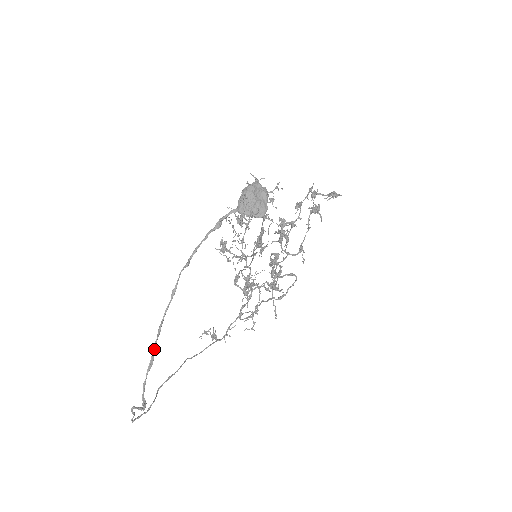
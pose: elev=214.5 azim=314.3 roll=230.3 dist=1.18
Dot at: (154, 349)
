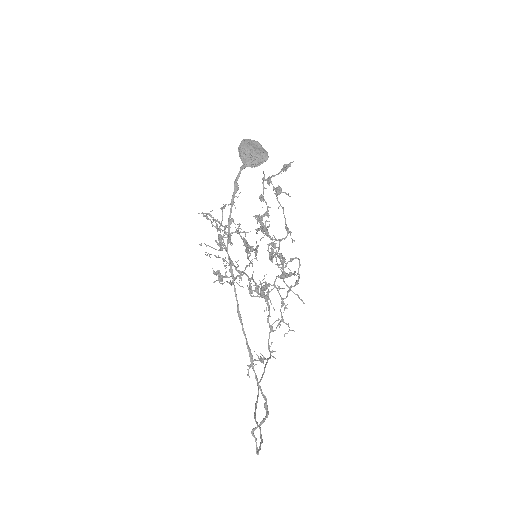
Dot at: (245, 338)
